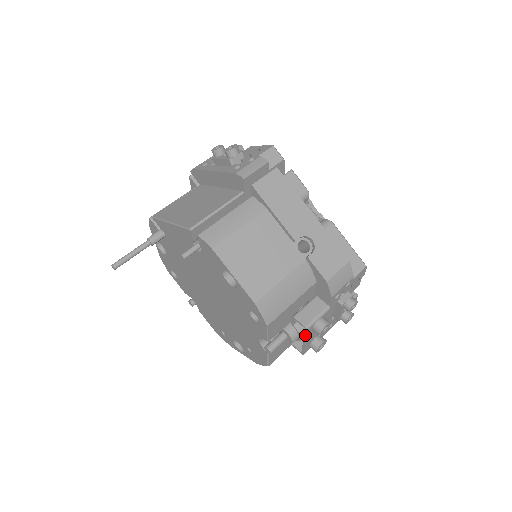
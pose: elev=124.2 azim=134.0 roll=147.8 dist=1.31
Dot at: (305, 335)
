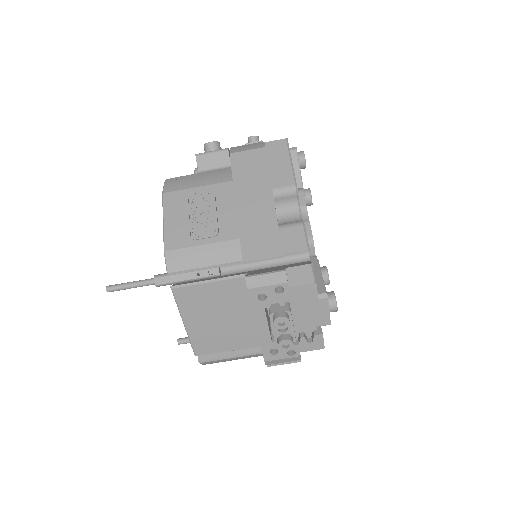
Dot at: occluded
